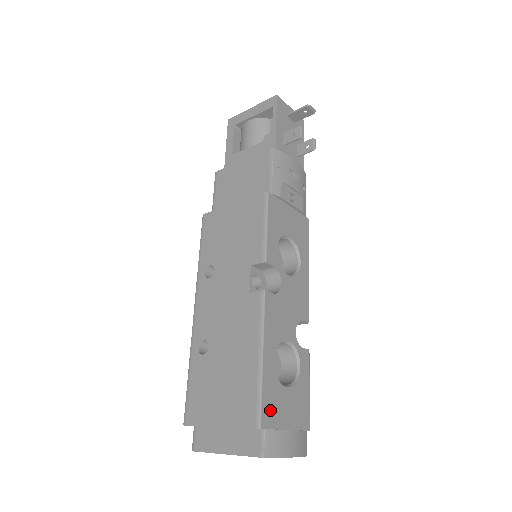
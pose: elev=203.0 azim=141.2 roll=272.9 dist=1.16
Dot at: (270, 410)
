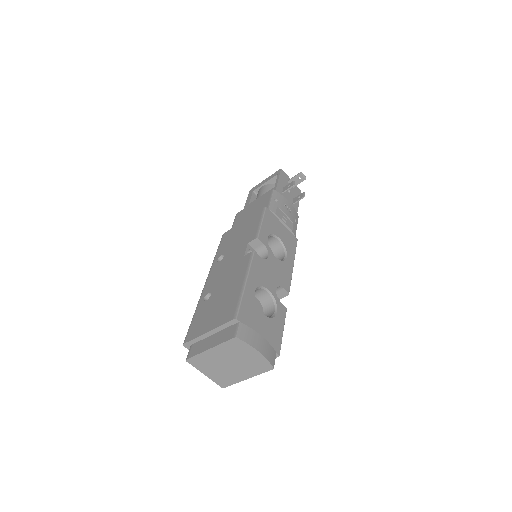
Dot at: (246, 315)
